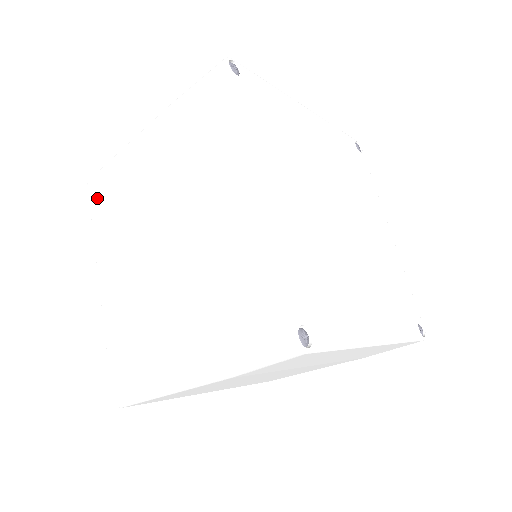
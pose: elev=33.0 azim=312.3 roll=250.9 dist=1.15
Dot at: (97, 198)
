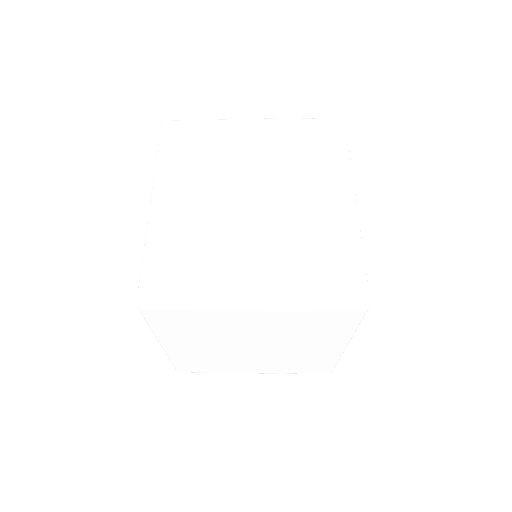
Dot at: occluded
